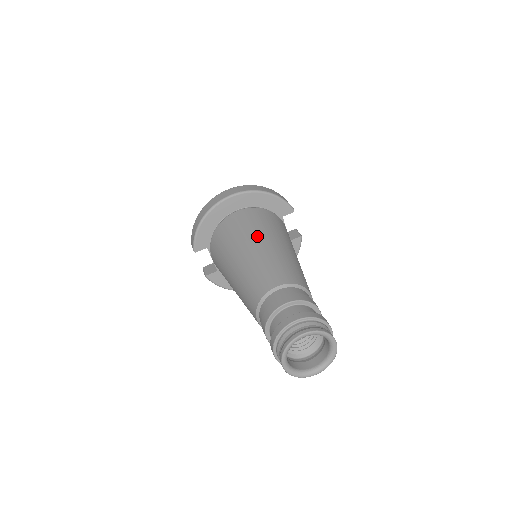
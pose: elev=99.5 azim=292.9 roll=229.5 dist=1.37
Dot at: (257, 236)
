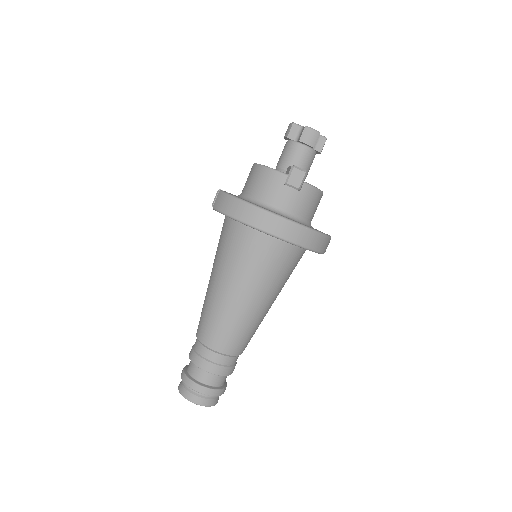
Dot at: (255, 290)
